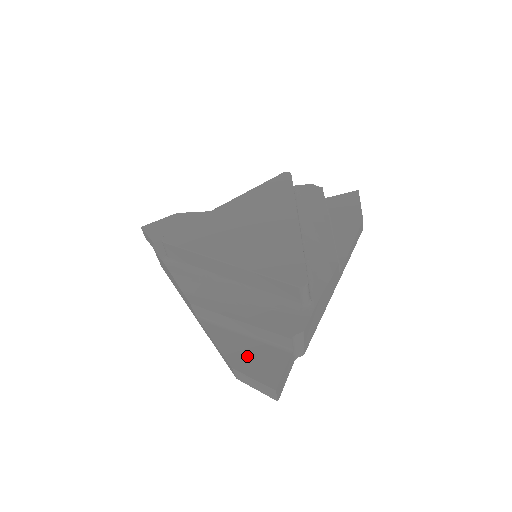
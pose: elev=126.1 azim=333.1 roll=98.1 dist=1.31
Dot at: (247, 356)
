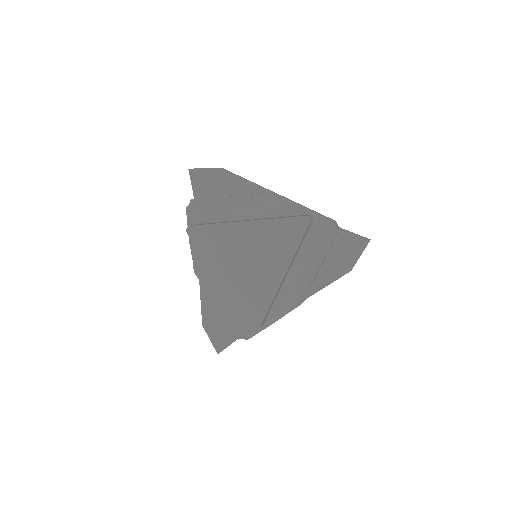
Dot at: (214, 323)
